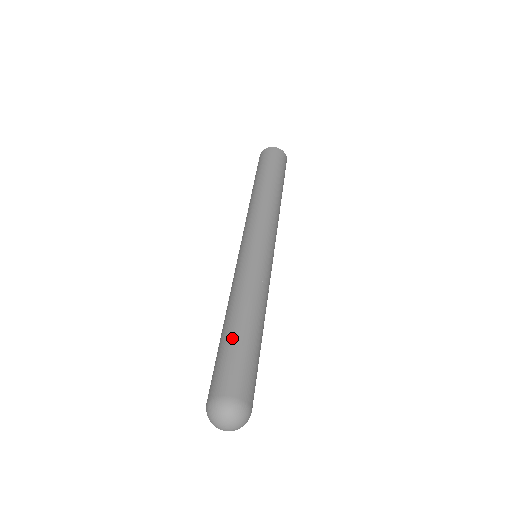
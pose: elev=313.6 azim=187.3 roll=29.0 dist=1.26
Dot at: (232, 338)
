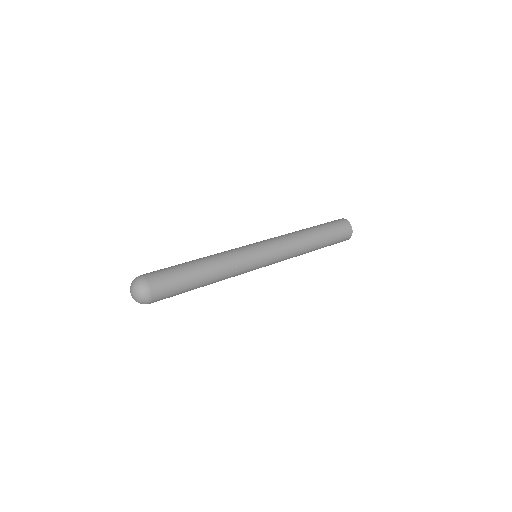
Dot at: (180, 264)
